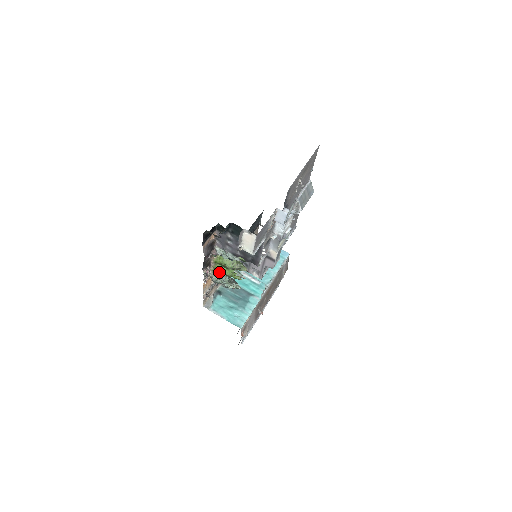
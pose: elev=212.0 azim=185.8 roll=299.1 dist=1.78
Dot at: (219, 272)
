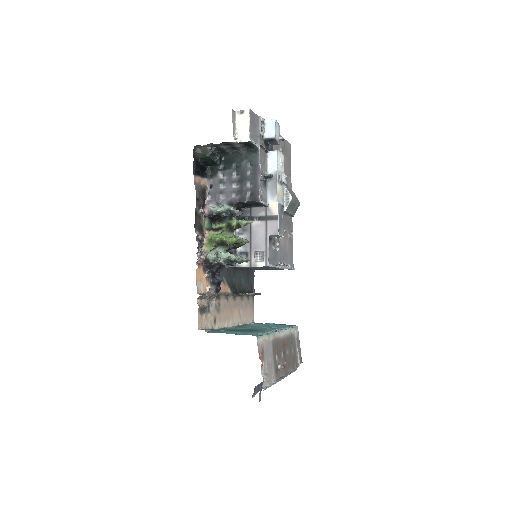
Dot at: (215, 243)
